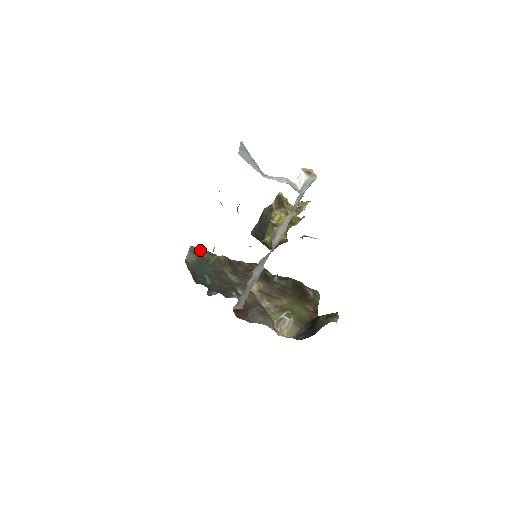
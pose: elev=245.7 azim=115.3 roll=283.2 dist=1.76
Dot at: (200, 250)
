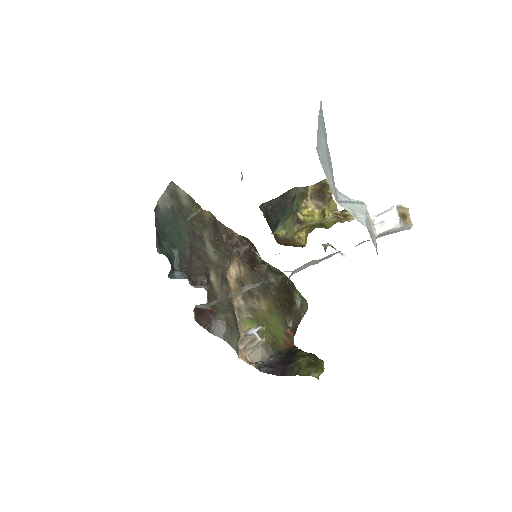
Dot at: (182, 192)
